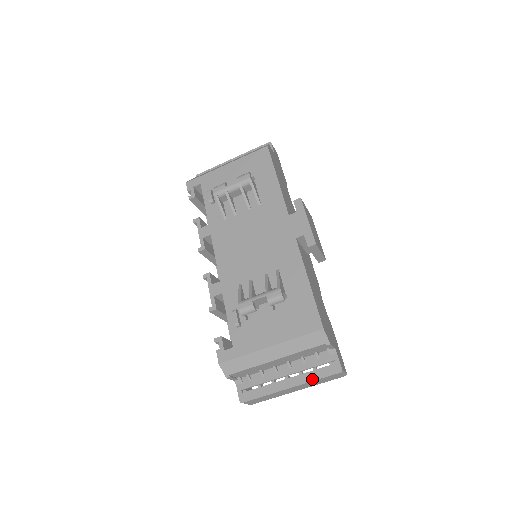
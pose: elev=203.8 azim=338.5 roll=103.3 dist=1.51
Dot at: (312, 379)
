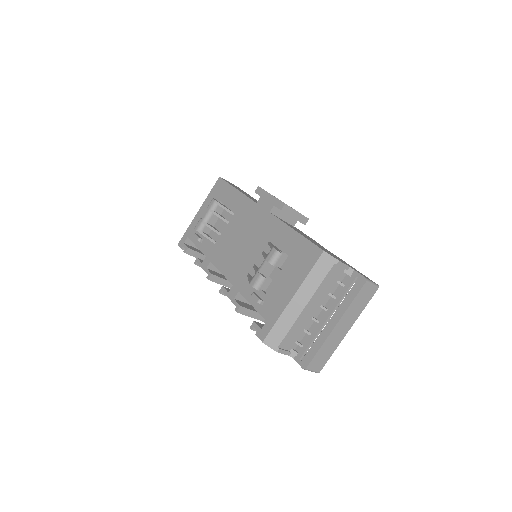
Dot at: (348, 304)
